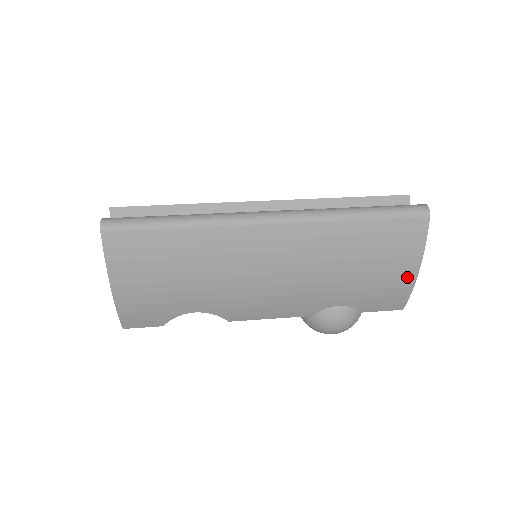
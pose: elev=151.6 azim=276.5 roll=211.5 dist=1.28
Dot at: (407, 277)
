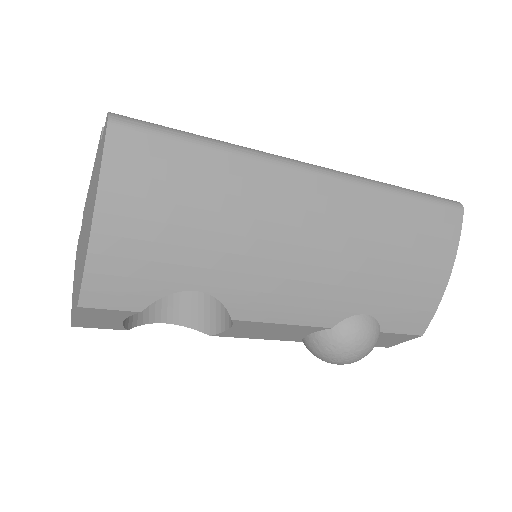
Dot at: (438, 283)
